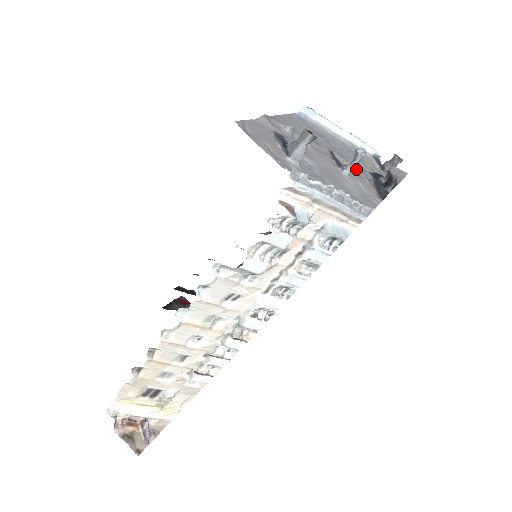
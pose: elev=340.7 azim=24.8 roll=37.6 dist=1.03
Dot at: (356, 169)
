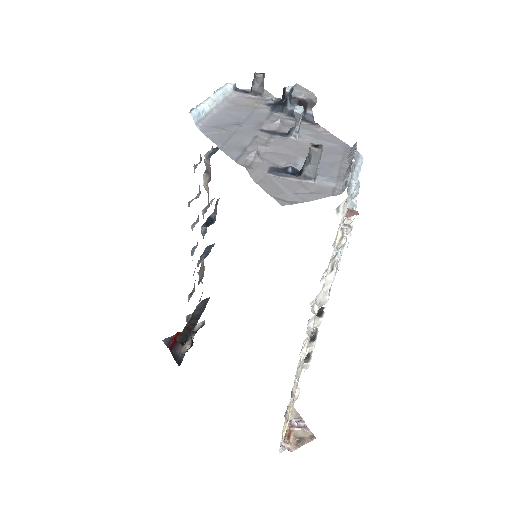
Dot at: (281, 122)
